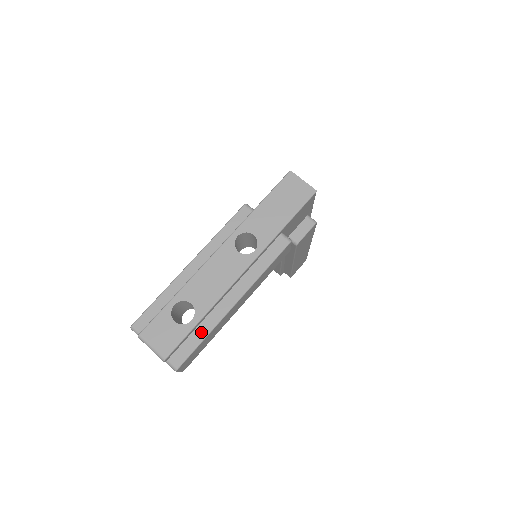
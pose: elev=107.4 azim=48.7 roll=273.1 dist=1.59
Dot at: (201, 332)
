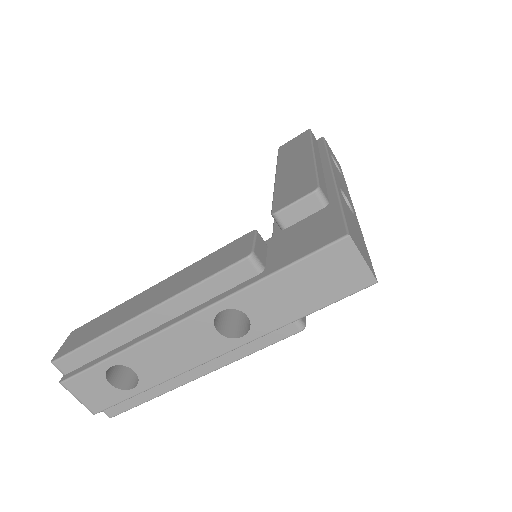
Dot at: (145, 394)
